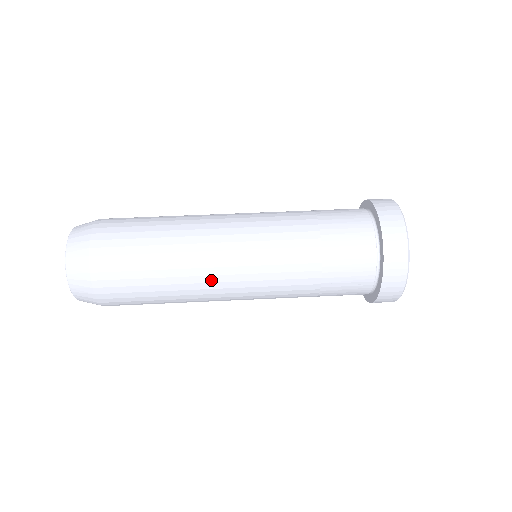
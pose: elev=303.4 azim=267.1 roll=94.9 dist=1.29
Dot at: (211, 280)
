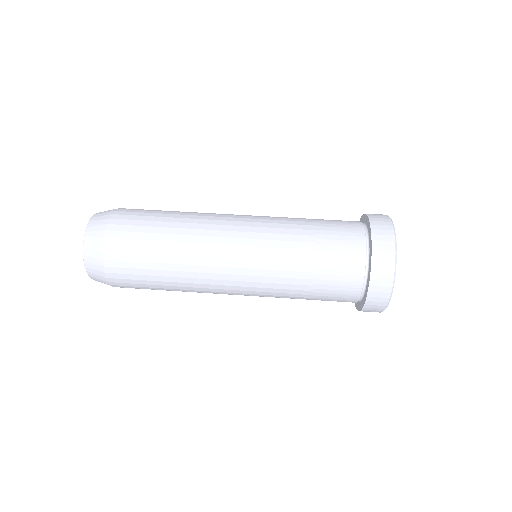
Dot at: (211, 241)
